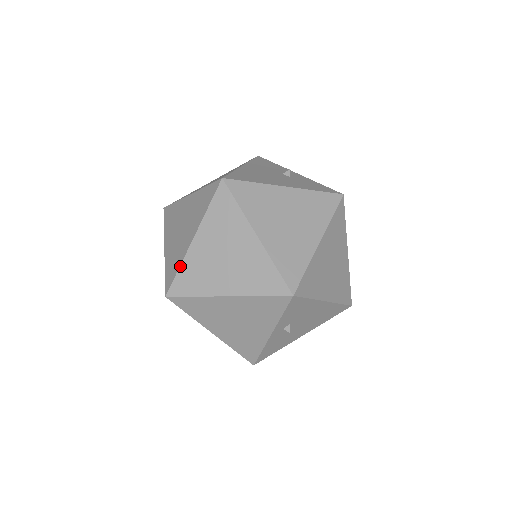
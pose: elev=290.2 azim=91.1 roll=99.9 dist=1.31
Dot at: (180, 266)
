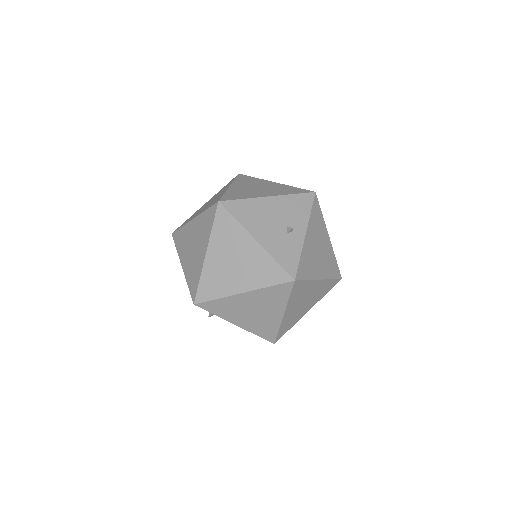
Dot at: (182, 226)
